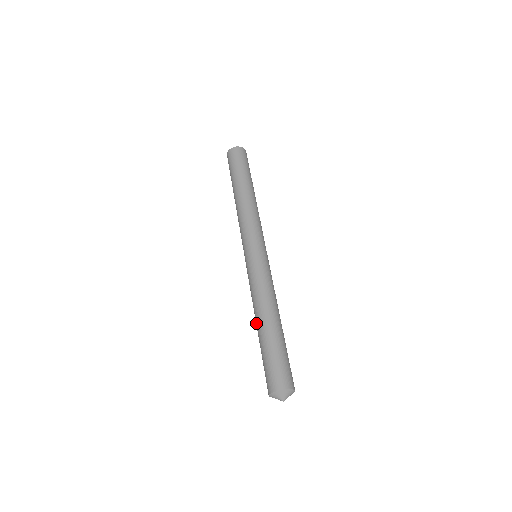
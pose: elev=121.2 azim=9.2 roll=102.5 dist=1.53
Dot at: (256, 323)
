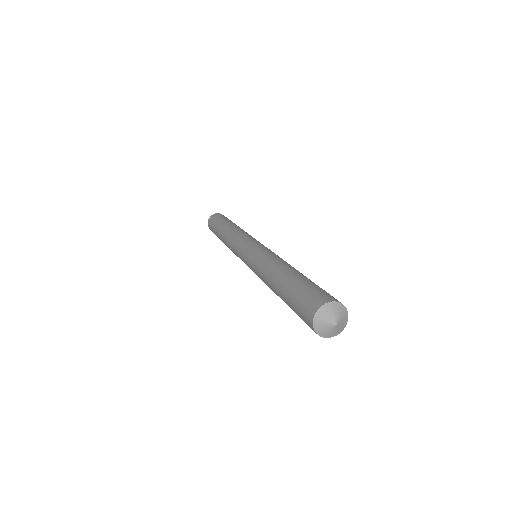
Dot at: (275, 275)
